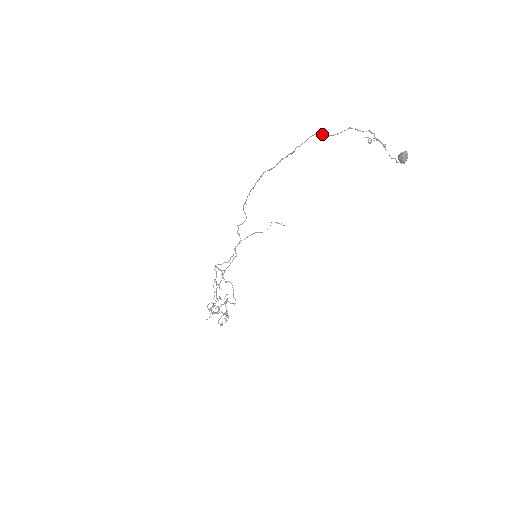
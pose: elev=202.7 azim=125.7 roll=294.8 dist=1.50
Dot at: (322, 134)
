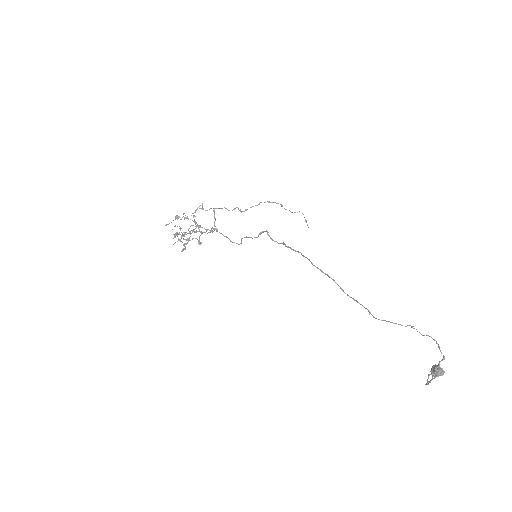
Dot at: (413, 326)
